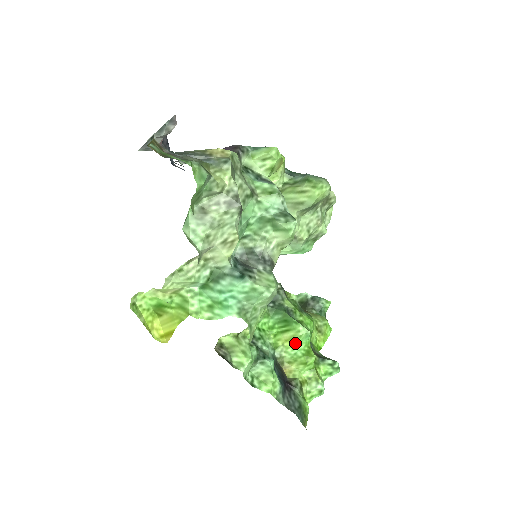
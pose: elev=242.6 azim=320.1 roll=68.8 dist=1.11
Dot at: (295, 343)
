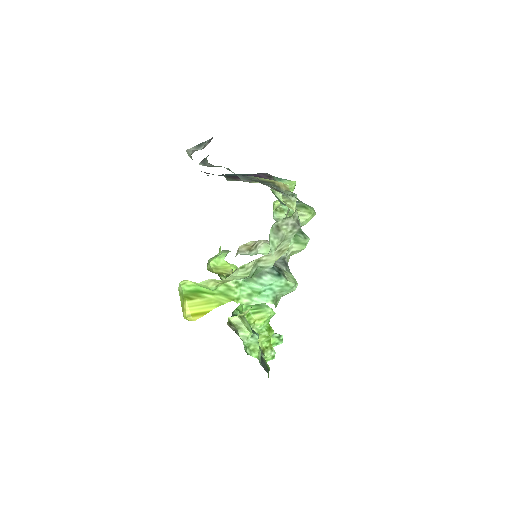
Dot at: (263, 321)
